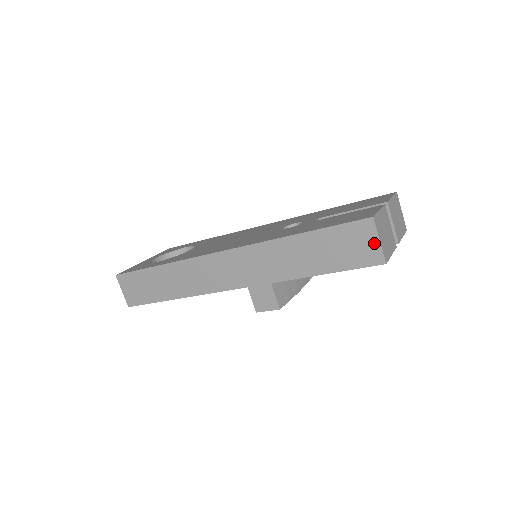
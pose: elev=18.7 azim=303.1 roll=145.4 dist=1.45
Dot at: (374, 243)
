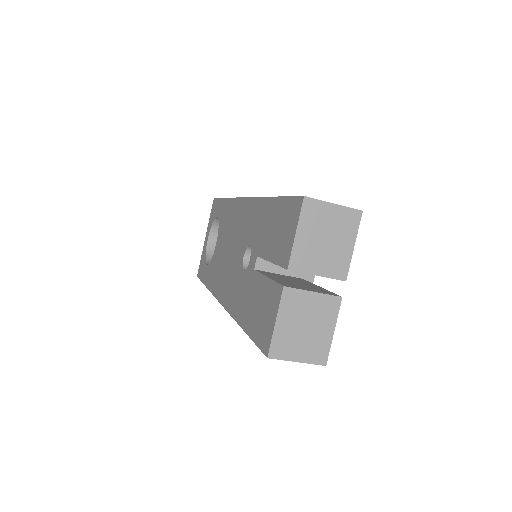
Dot at: (296, 360)
